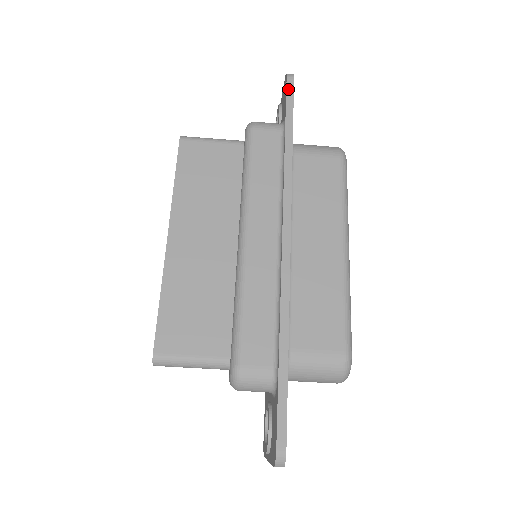
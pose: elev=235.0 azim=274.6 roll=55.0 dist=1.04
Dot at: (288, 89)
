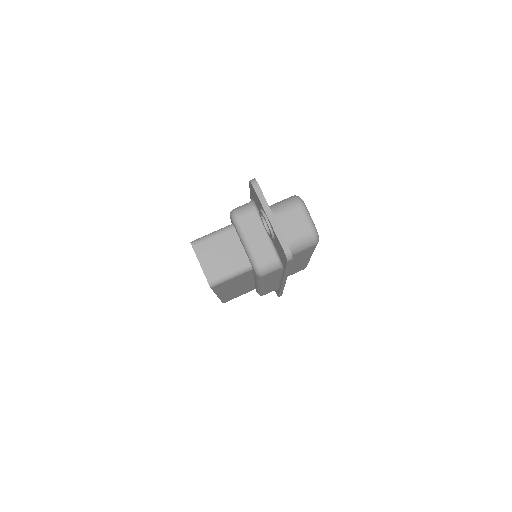
Dot at: occluded
